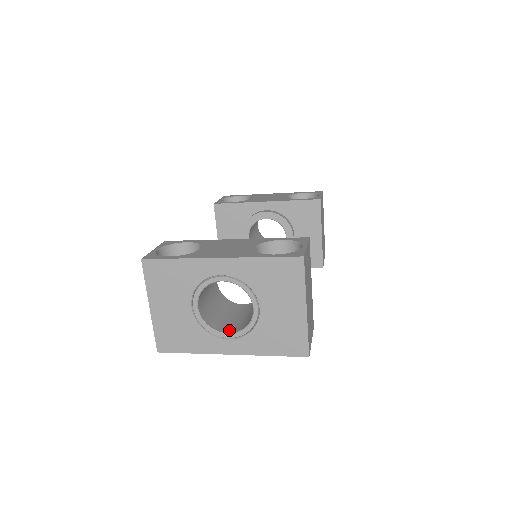
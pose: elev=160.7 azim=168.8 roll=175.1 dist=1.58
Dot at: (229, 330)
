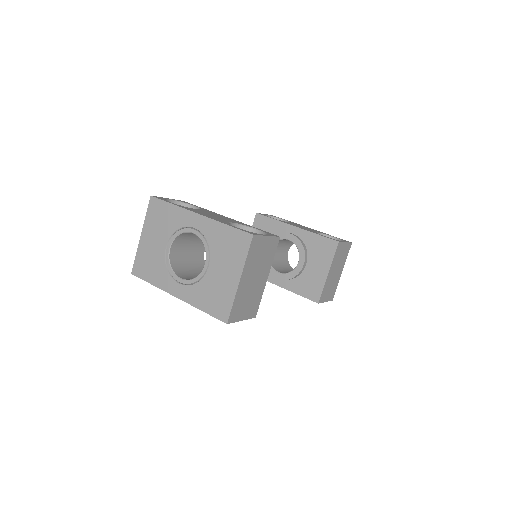
Dot at: (184, 277)
